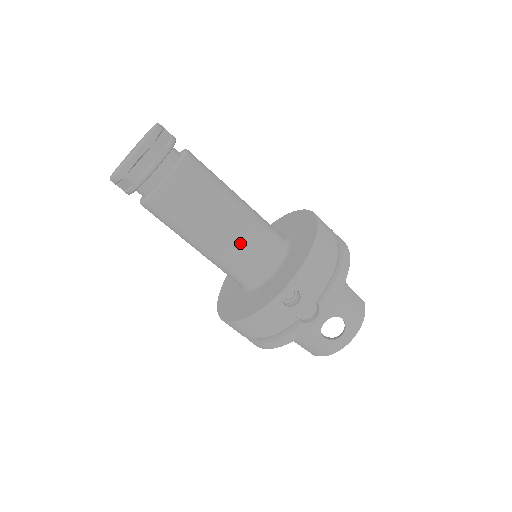
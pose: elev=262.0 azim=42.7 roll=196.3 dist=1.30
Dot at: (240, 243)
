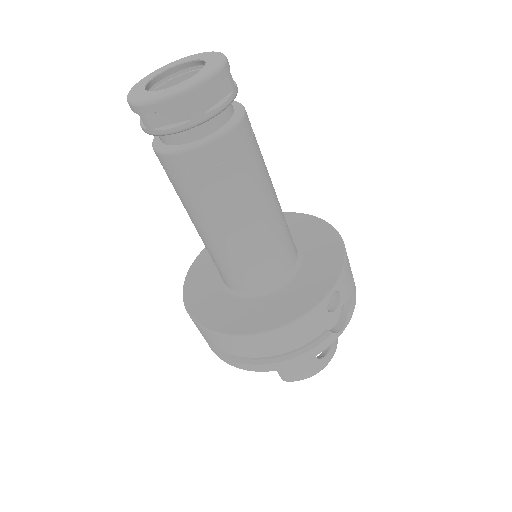
Dot at: (276, 232)
